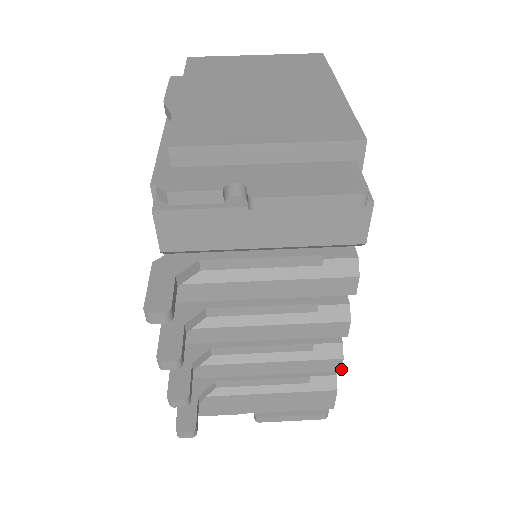
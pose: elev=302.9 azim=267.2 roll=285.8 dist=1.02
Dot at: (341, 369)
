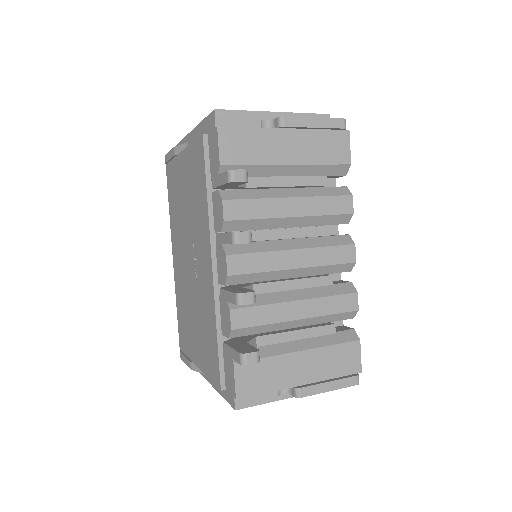
Dot at: (358, 307)
